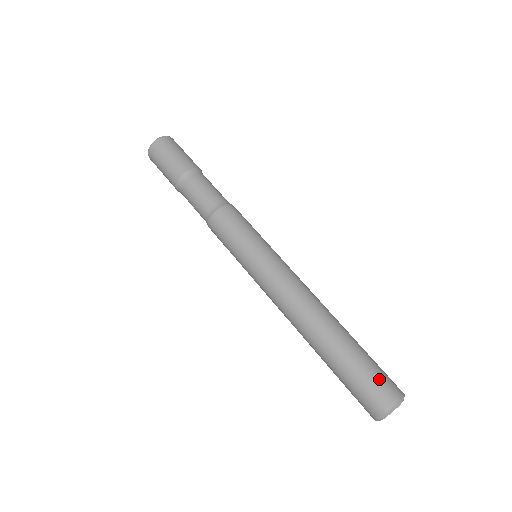
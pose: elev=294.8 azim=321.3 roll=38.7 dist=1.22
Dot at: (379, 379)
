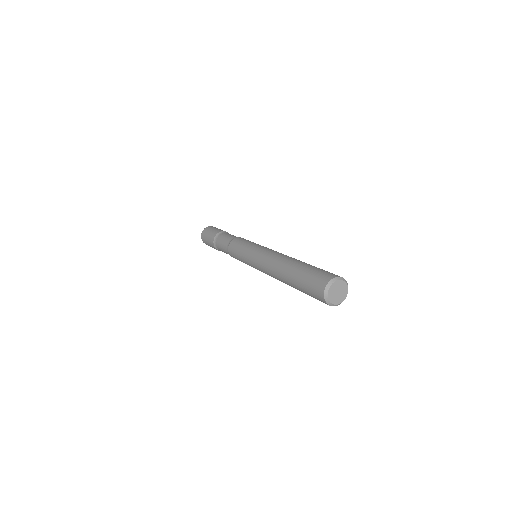
Dot at: (321, 272)
